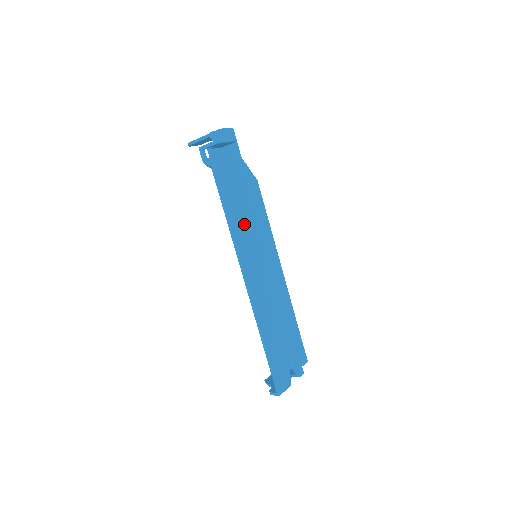
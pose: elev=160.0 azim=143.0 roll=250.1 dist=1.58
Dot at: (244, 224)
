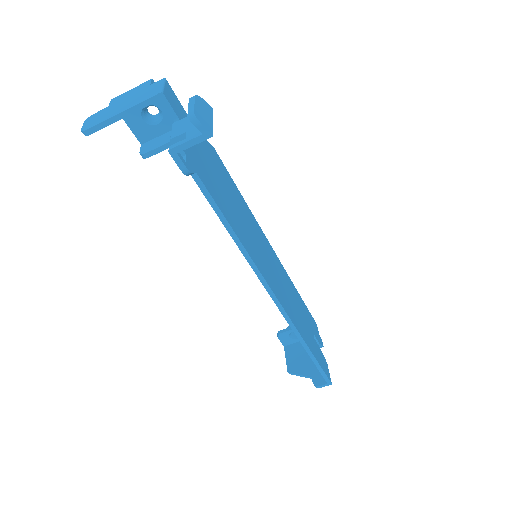
Dot at: (243, 228)
